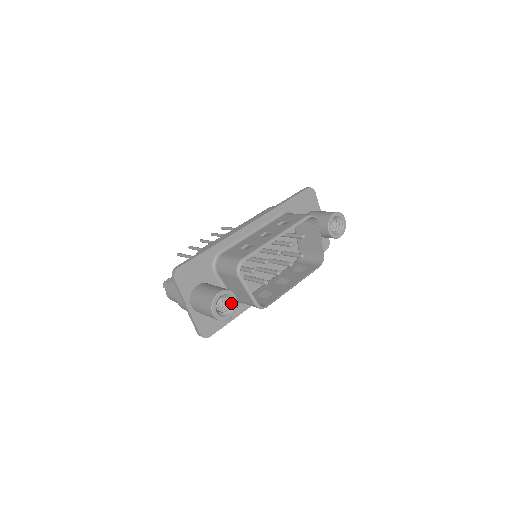
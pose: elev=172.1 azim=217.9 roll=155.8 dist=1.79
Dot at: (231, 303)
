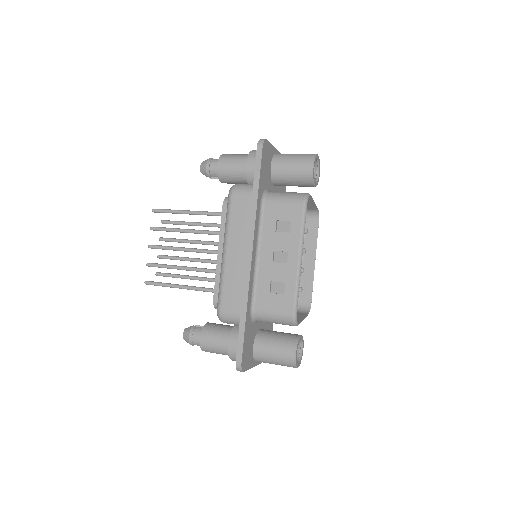
Dot at: occluded
